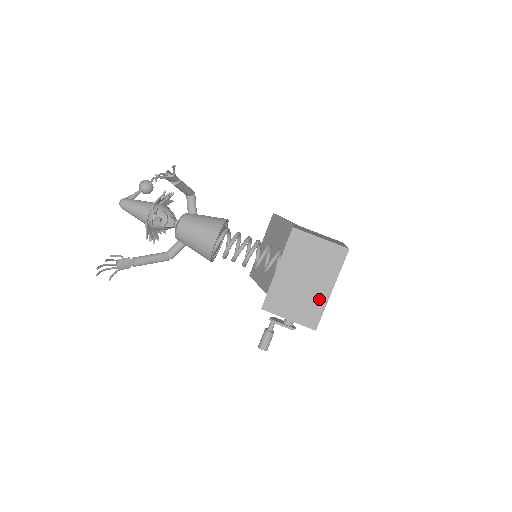
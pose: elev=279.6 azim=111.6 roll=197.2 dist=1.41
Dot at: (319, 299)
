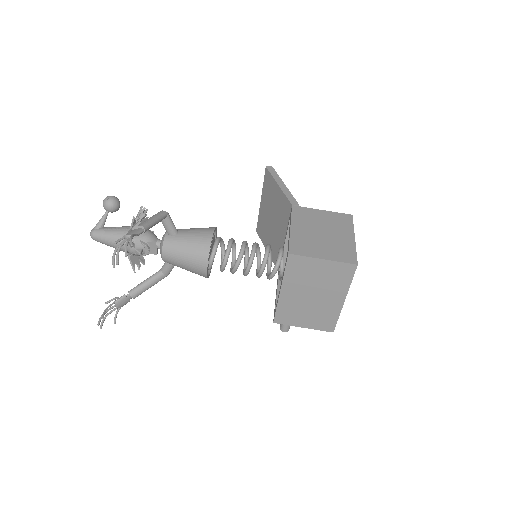
Dot at: (332, 309)
